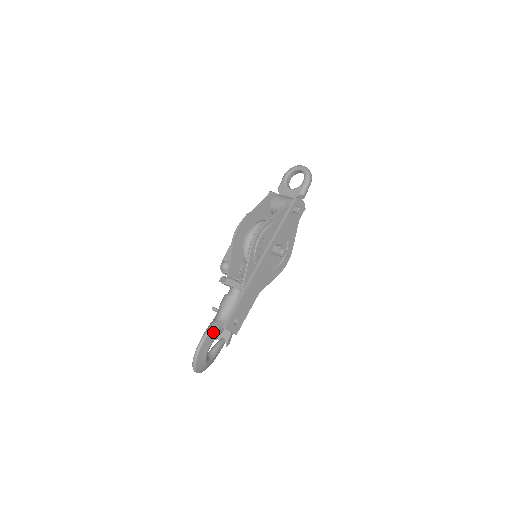
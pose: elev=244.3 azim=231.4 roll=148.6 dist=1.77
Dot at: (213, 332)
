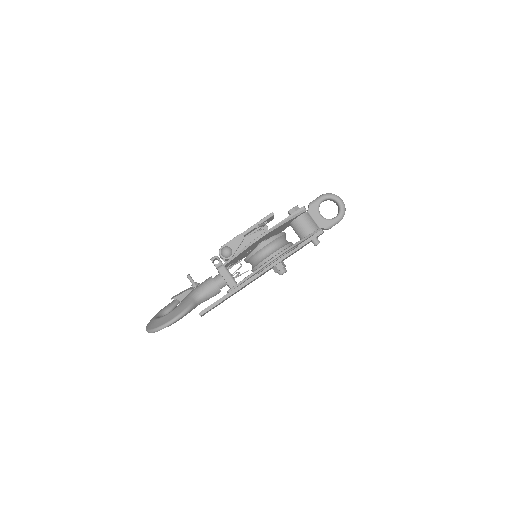
Dot at: occluded
